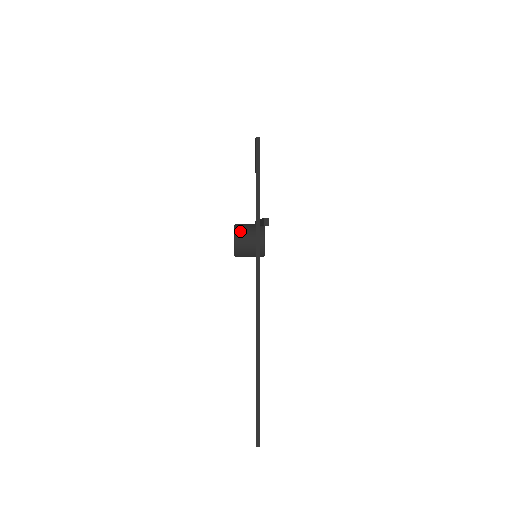
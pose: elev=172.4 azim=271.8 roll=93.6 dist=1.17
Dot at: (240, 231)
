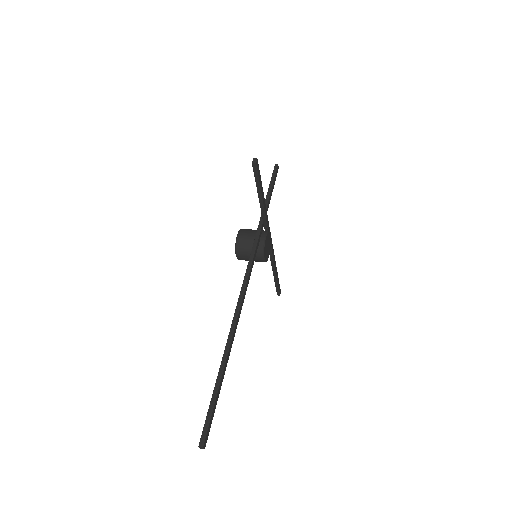
Dot at: (245, 229)
